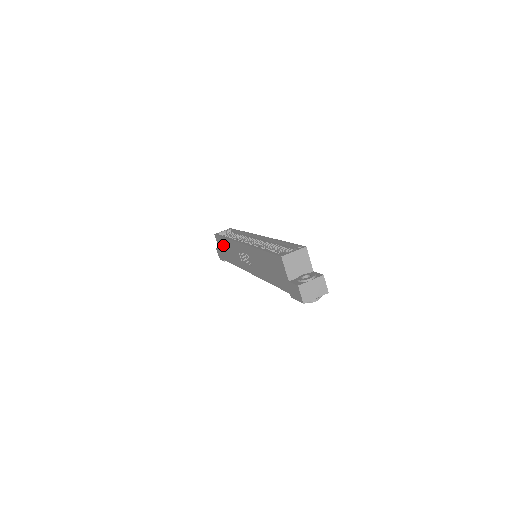
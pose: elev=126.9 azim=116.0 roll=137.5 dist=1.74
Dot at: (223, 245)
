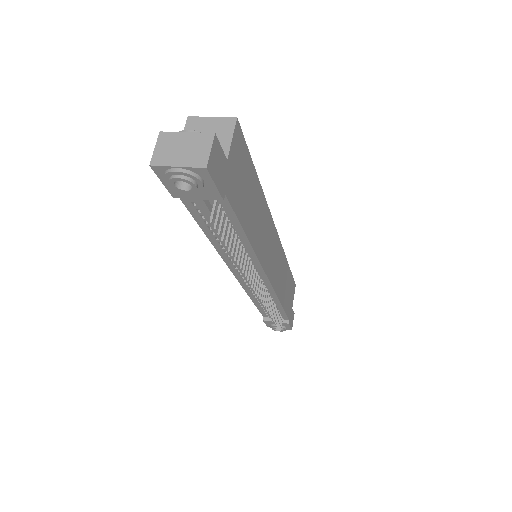
Dot at: occluded
